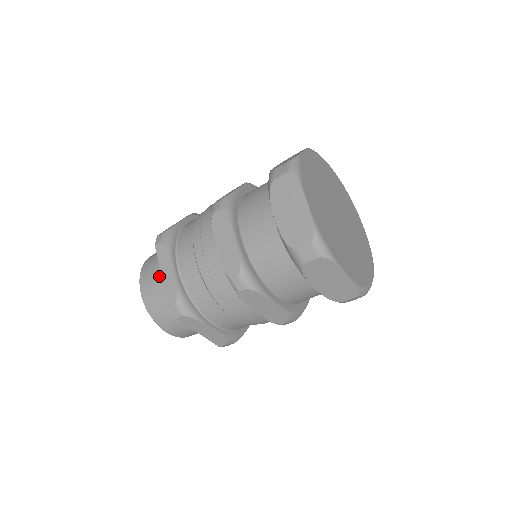
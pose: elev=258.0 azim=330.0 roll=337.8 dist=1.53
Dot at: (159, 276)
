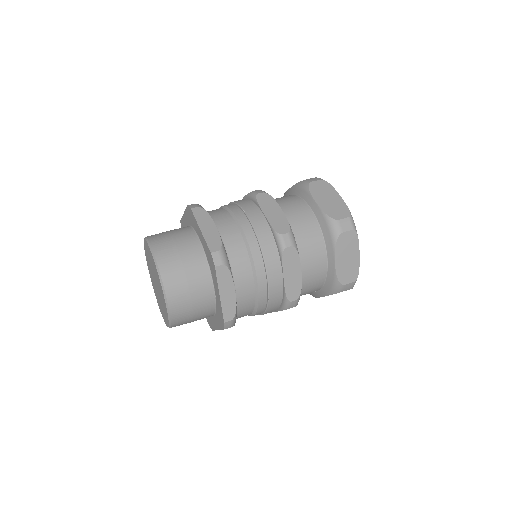
Dot at: (196, 287)
